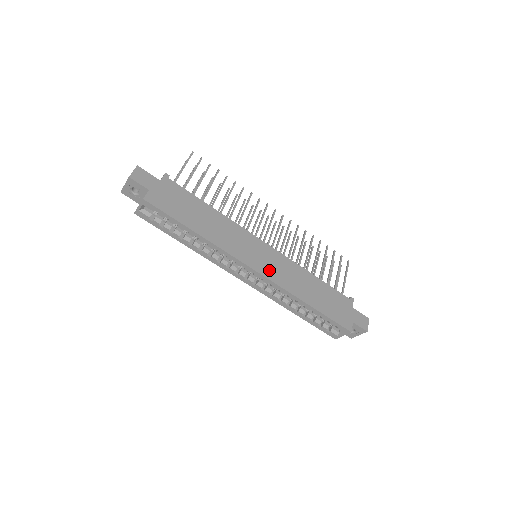
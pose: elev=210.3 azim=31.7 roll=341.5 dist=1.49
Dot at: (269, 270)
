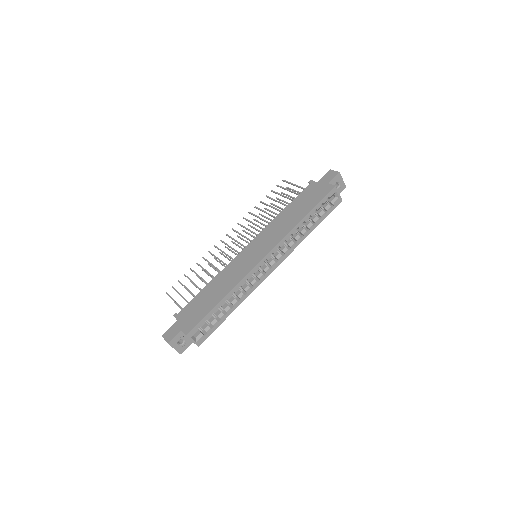
Dot at: (267, 247)
